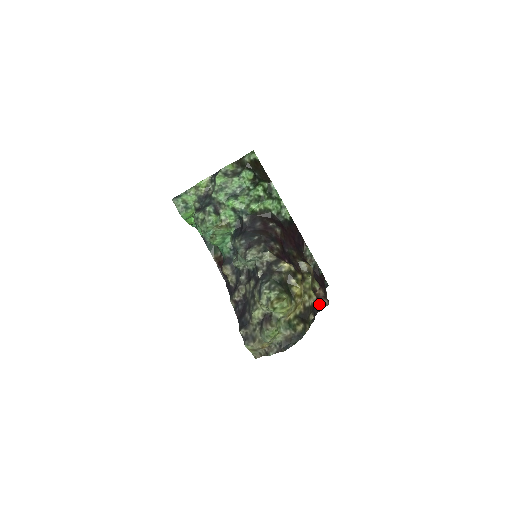
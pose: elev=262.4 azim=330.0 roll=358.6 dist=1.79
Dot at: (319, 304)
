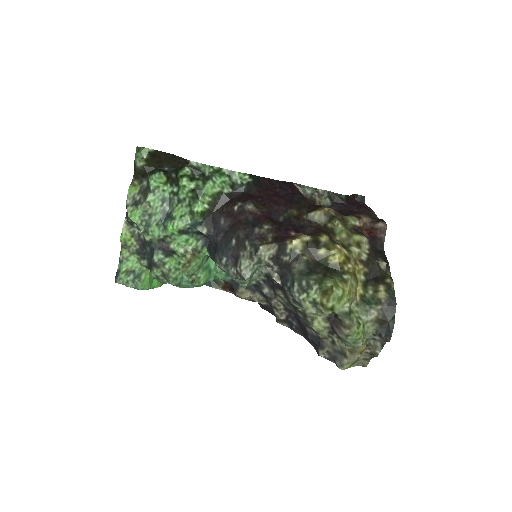
Dot at: (376, 236)
